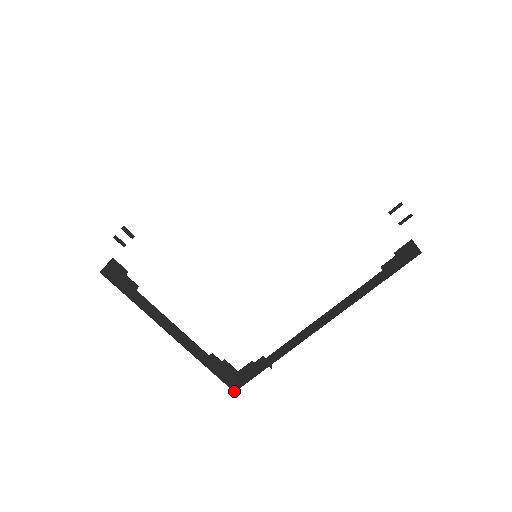
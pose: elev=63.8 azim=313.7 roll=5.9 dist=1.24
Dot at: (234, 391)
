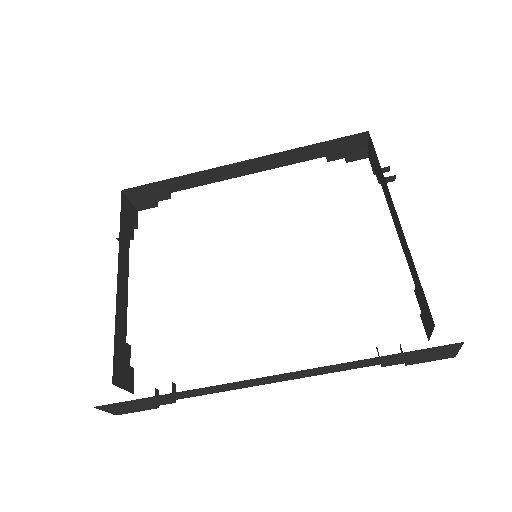
Dot at: (113, 383)
